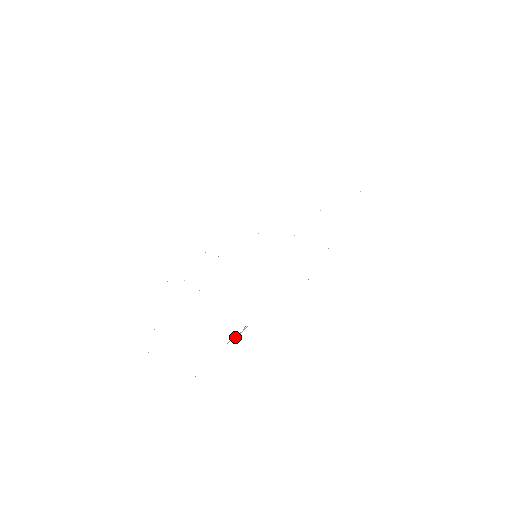
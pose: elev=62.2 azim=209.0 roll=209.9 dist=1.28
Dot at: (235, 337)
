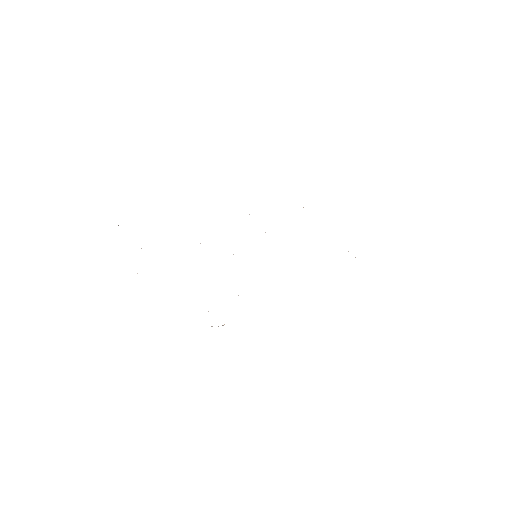
Dot at: occluded
